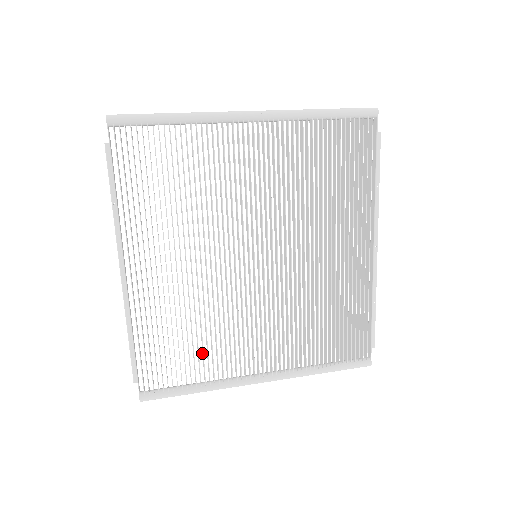
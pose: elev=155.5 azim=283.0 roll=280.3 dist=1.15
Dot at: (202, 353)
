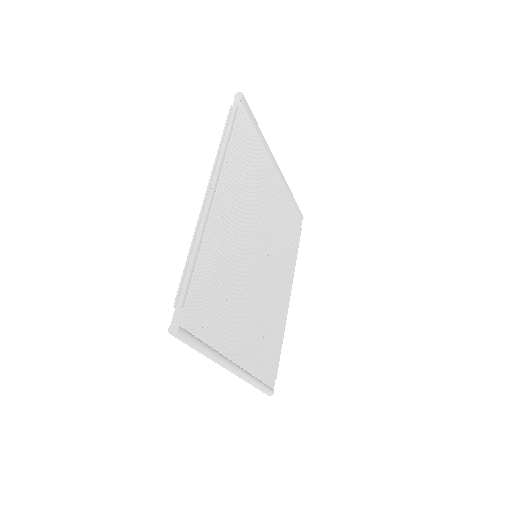
Dot at: occluded
